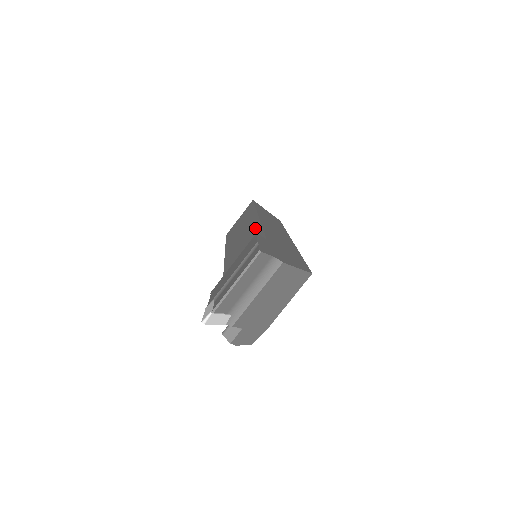
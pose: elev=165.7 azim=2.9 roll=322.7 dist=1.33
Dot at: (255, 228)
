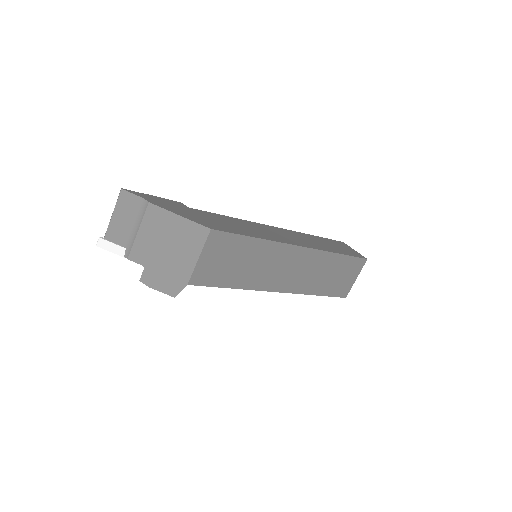
Dot at: occluded
